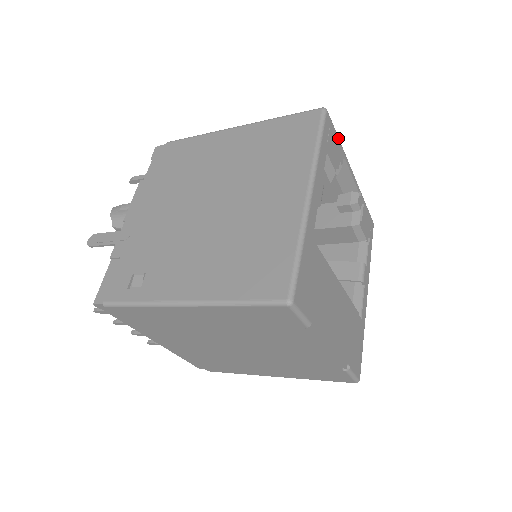
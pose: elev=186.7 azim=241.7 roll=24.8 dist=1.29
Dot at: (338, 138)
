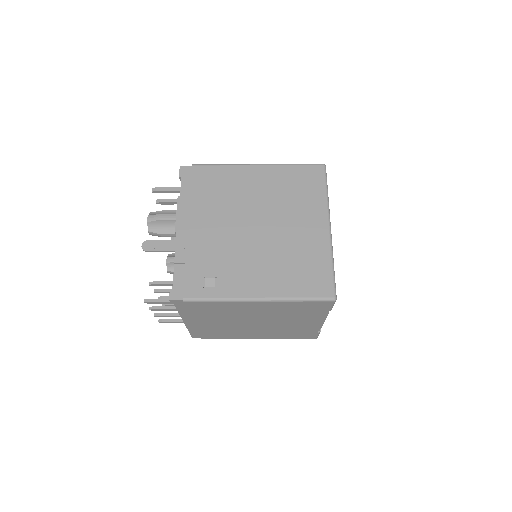
Dot at: occluded
